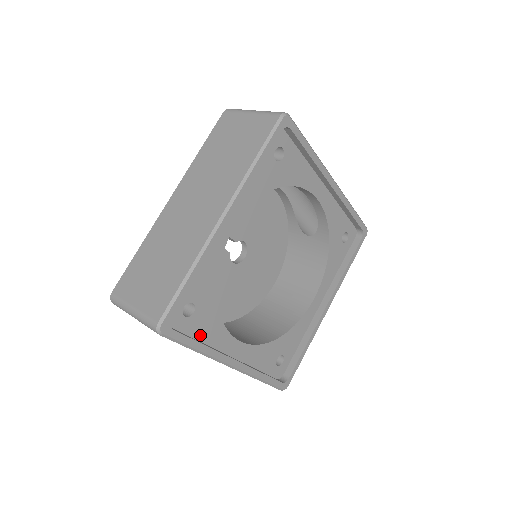
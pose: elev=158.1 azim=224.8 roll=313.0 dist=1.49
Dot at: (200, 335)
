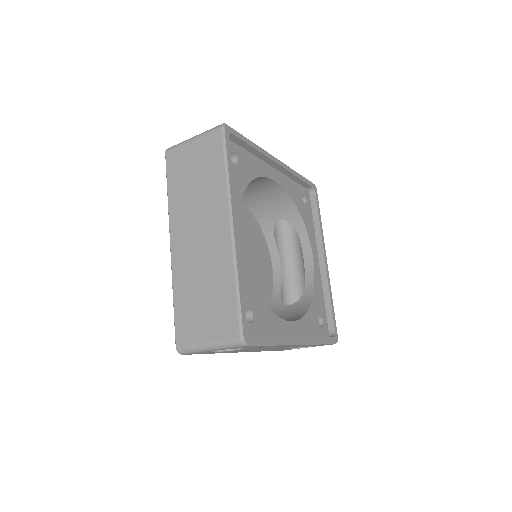
Dot at: occluded
